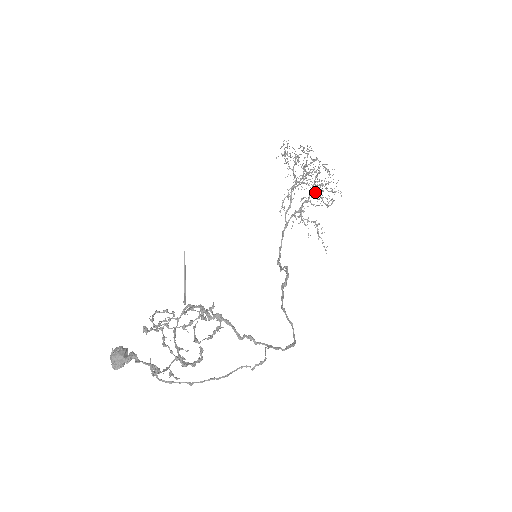
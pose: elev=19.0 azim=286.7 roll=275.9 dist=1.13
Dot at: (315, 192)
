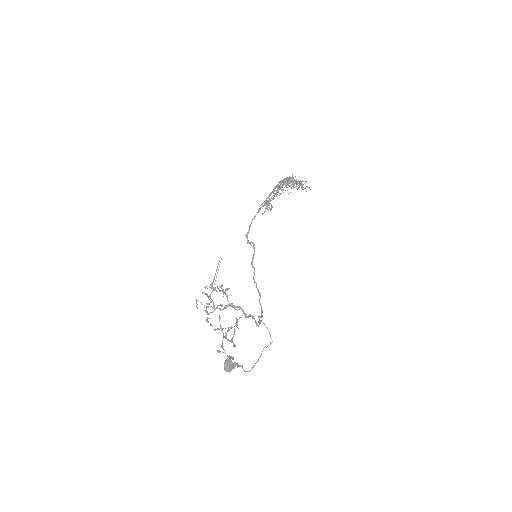
Dot at: occluded
